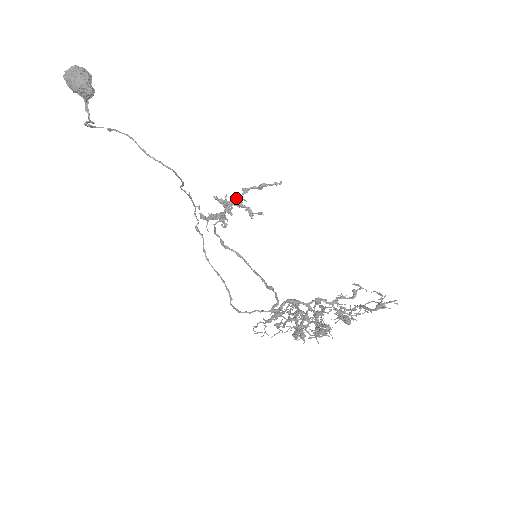
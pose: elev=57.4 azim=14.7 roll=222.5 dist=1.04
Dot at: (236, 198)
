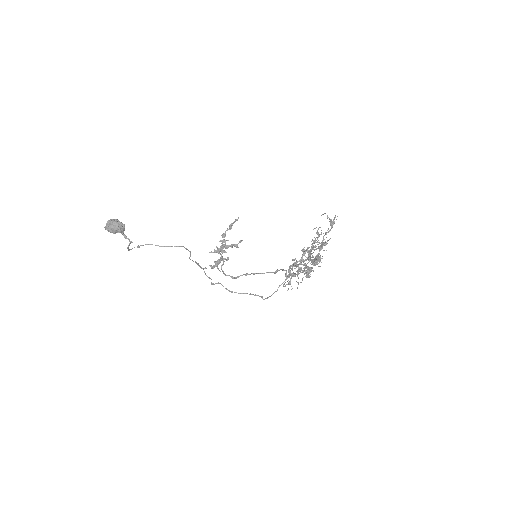
Dot at: (222, 243)
